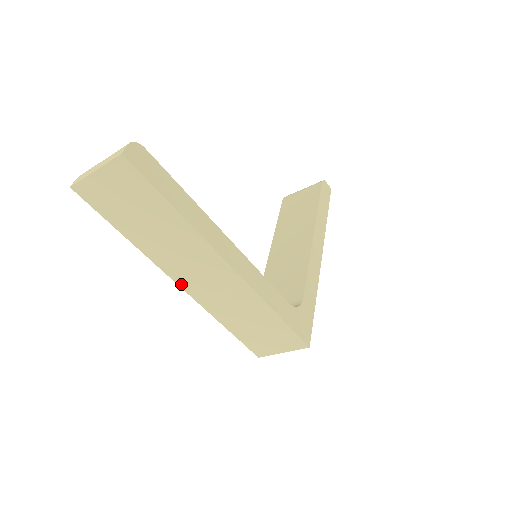
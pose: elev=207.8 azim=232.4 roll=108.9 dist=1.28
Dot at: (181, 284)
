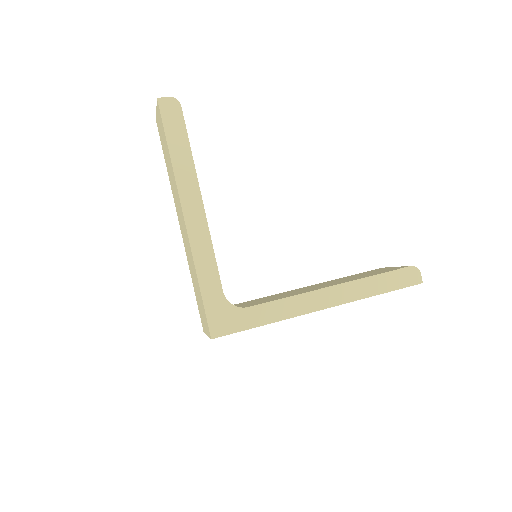
Dot at: (180, 225)
